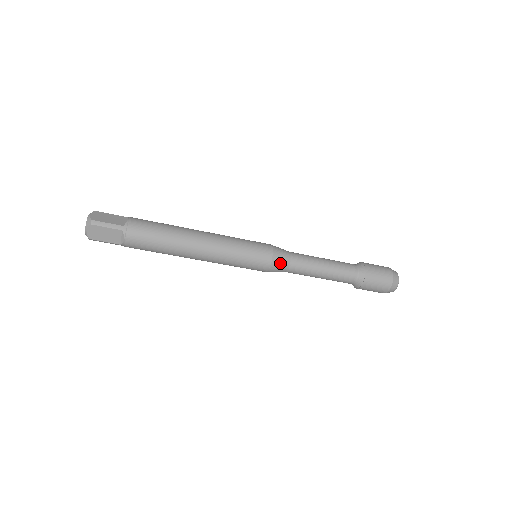
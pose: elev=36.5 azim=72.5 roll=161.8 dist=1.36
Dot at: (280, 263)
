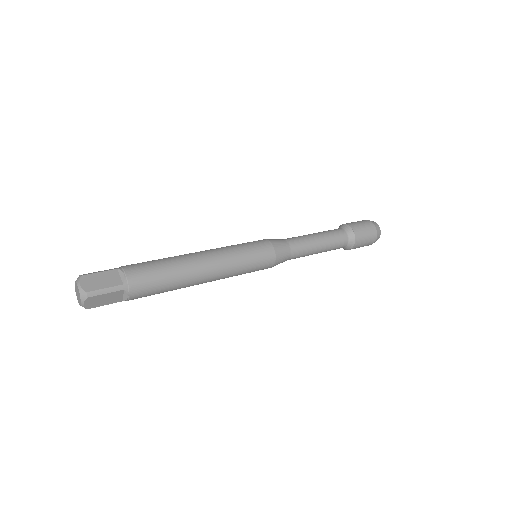
Dot at: occluded
